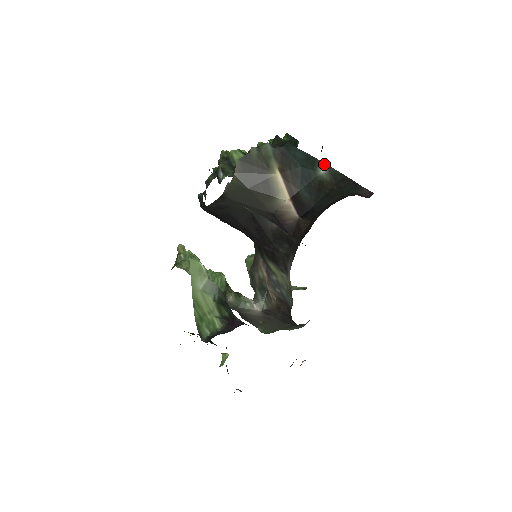
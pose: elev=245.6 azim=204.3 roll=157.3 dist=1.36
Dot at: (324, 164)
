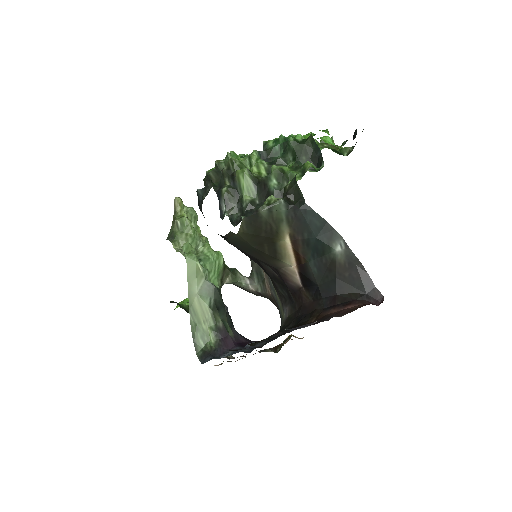
Dot at: (342, 240)
